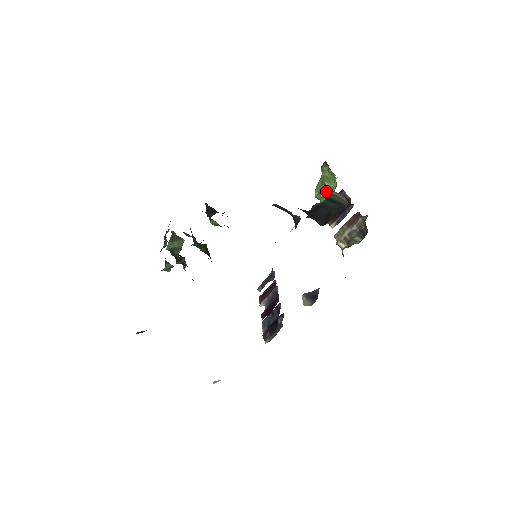
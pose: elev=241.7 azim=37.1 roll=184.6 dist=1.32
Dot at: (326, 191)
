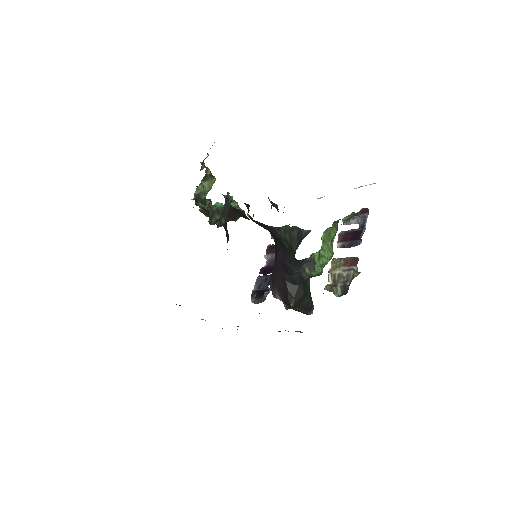
Dot at: (309, 279)
